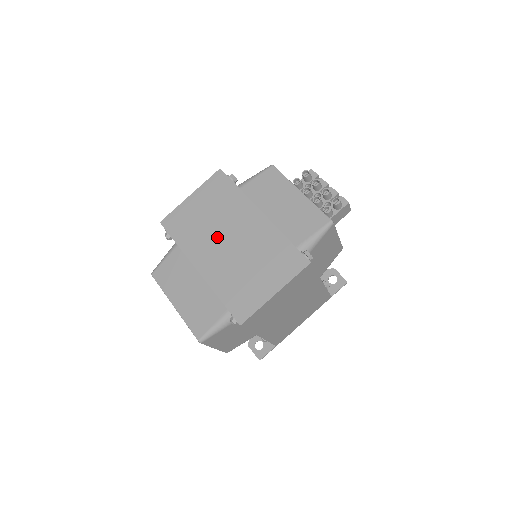
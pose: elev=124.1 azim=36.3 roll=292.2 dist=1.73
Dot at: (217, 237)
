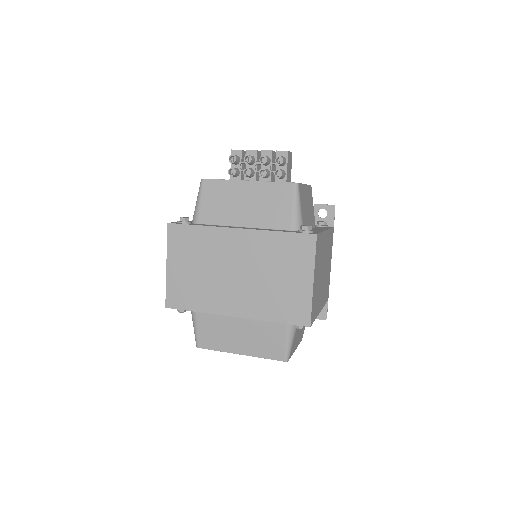
Dot at: (223, 279)
